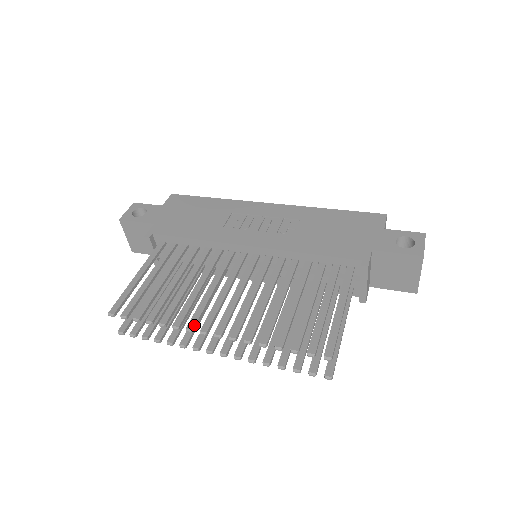
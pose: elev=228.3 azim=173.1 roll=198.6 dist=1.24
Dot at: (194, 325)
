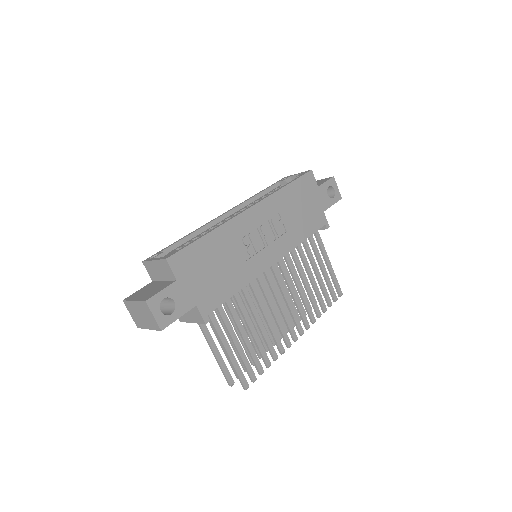
Dot at: (290, 342)
